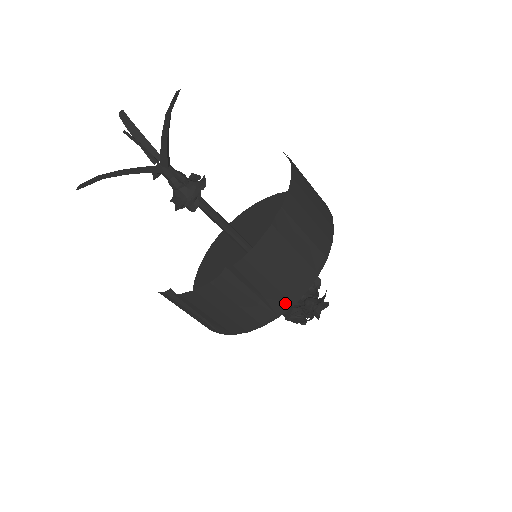
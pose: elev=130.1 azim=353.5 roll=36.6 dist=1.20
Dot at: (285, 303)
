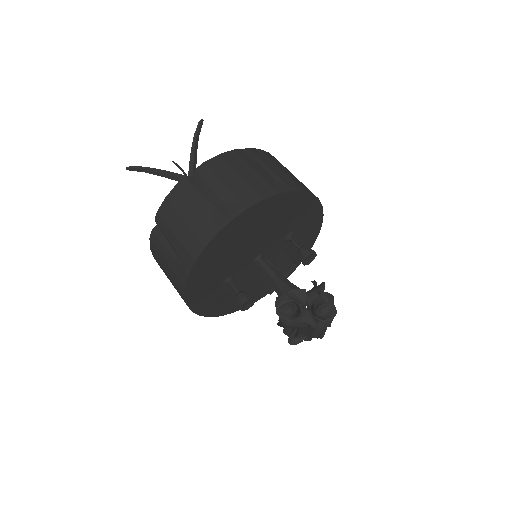
Dot at: (239, 206)
